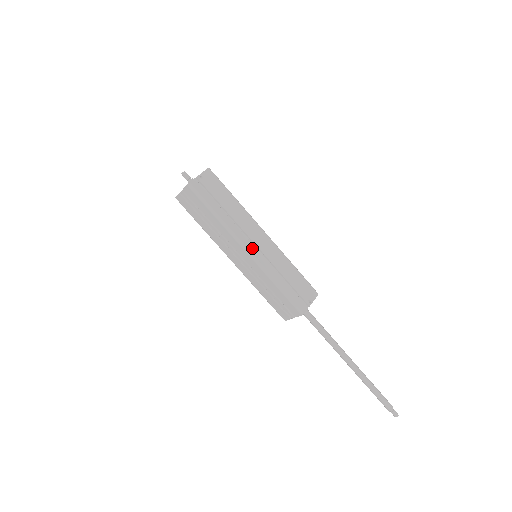
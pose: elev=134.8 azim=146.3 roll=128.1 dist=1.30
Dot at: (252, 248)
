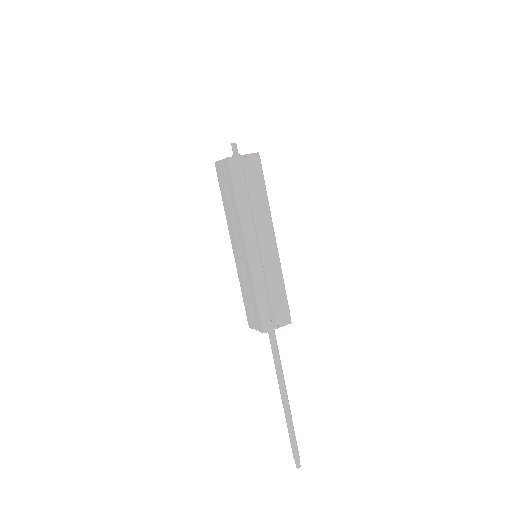
Dot at: (254, 248)
